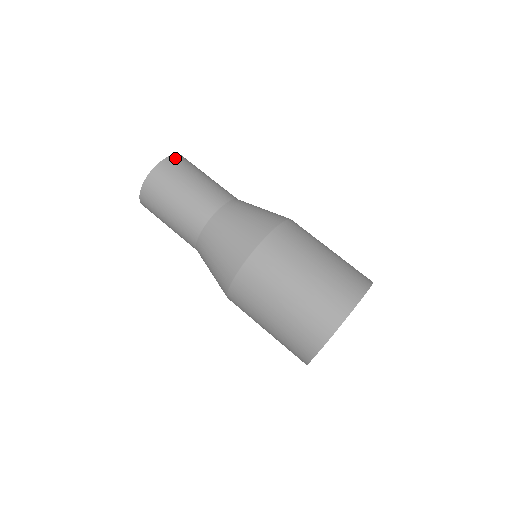
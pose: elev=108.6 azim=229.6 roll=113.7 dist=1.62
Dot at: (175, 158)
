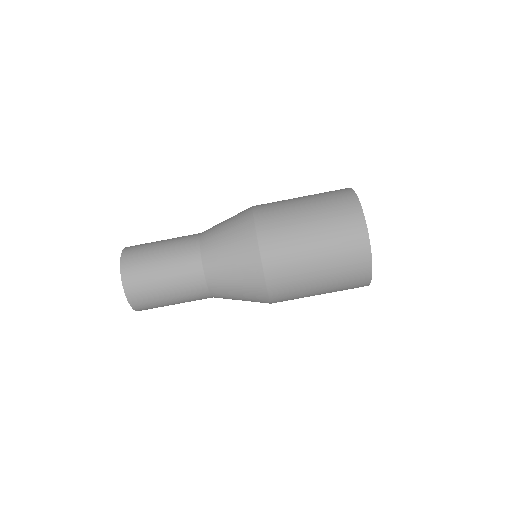
Dot at: (126, 253)
